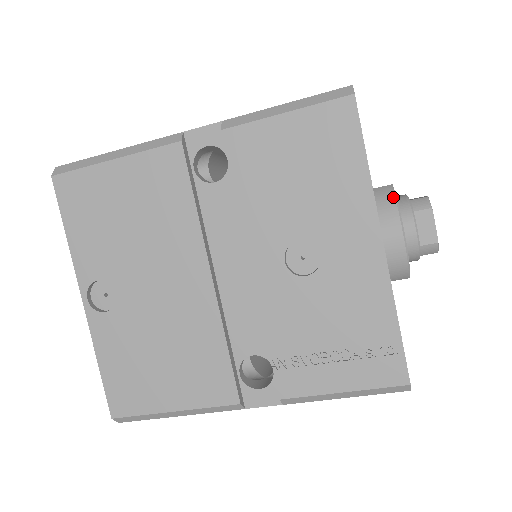
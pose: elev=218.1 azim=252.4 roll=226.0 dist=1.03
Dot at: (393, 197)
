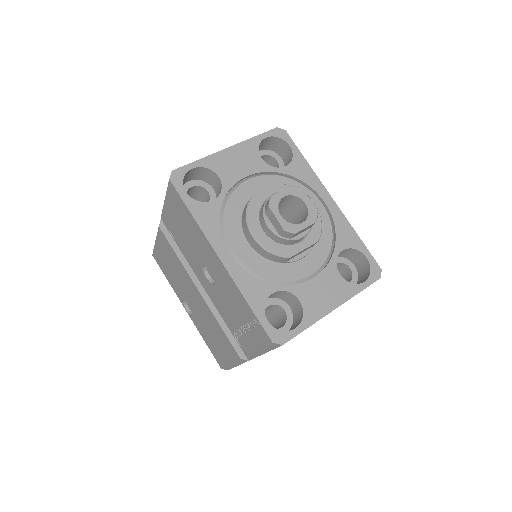
Dot at: (245, 211)
